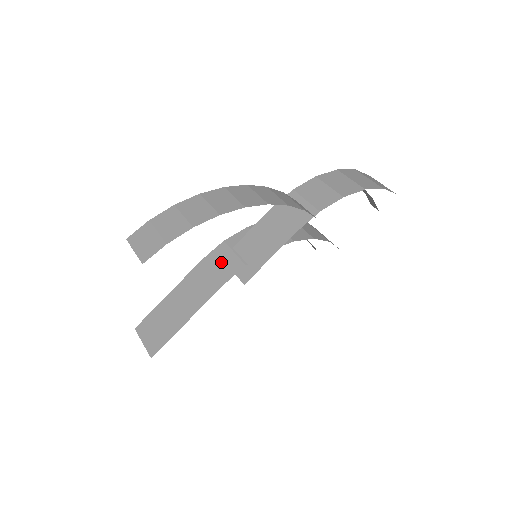
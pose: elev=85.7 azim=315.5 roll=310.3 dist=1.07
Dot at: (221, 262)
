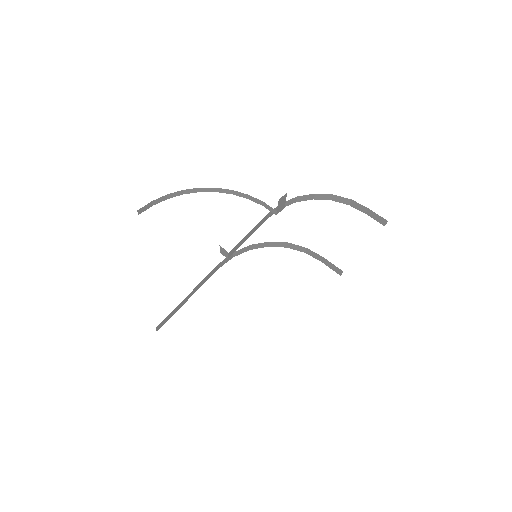
Dot at: occluded
